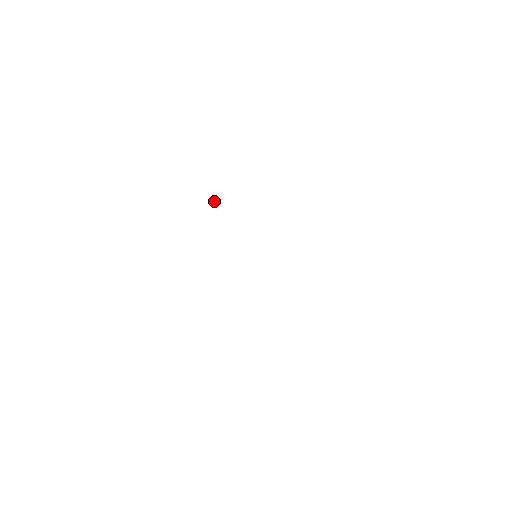
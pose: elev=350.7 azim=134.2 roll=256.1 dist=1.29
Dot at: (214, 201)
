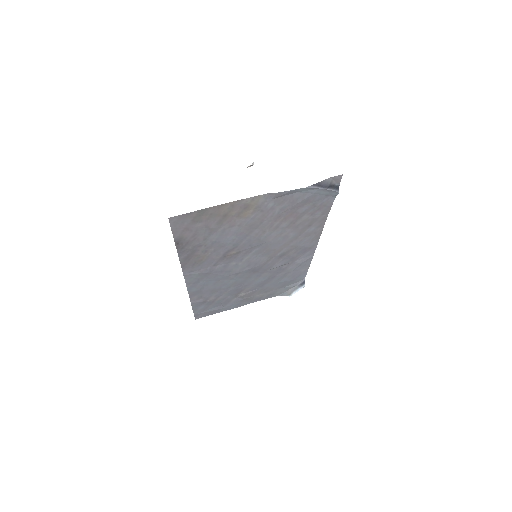
Dot at: occluded
